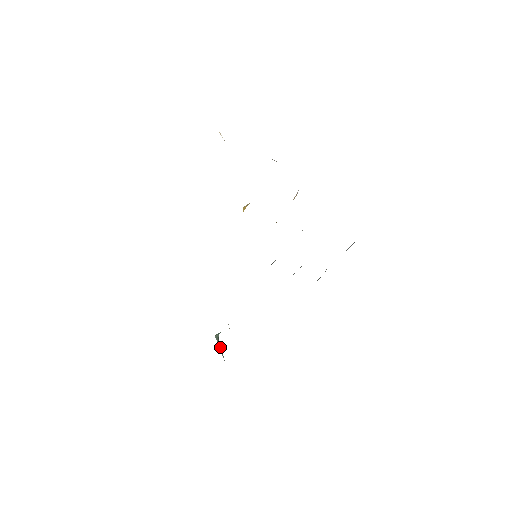
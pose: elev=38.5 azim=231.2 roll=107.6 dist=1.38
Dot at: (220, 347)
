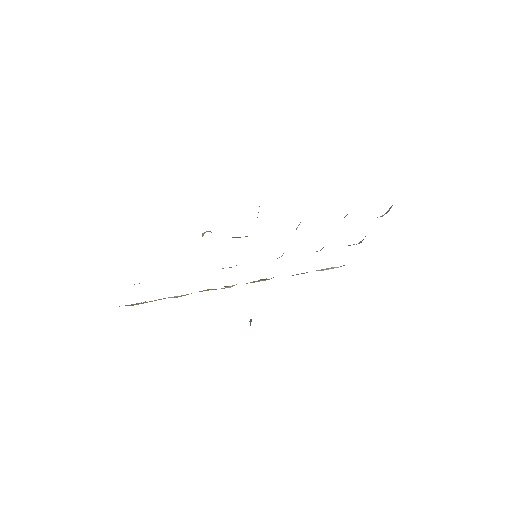
Dot at: occluded
